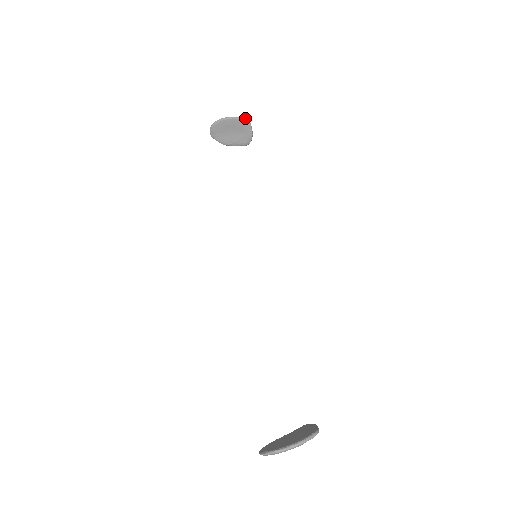
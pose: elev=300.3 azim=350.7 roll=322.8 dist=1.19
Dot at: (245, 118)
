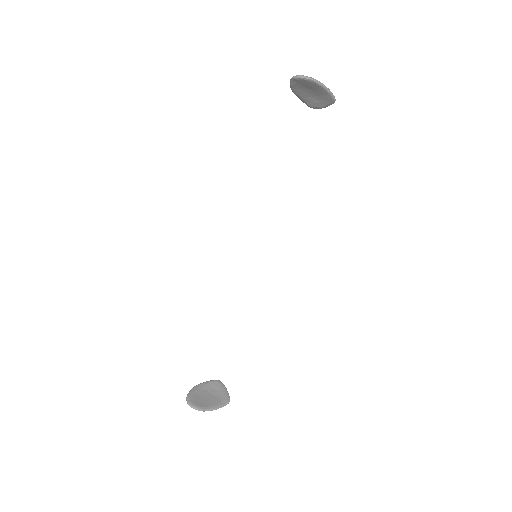
Dot at: occluded
